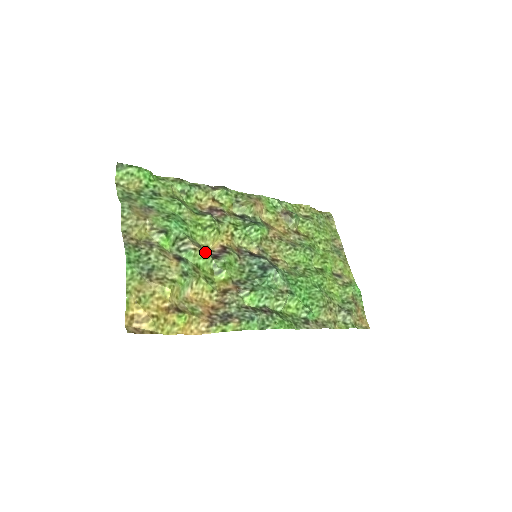
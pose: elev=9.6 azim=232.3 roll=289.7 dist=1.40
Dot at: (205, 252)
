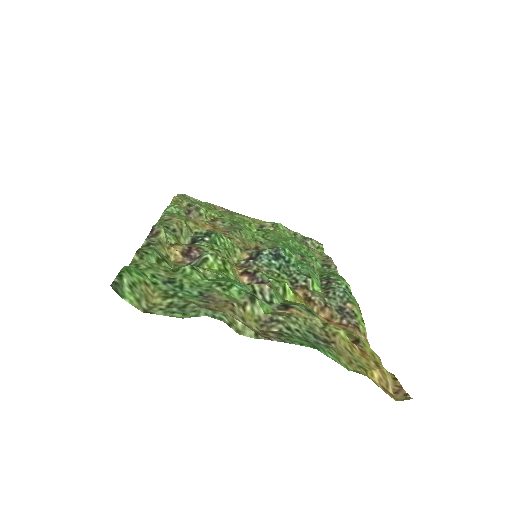
Dot at: (270, 282)
